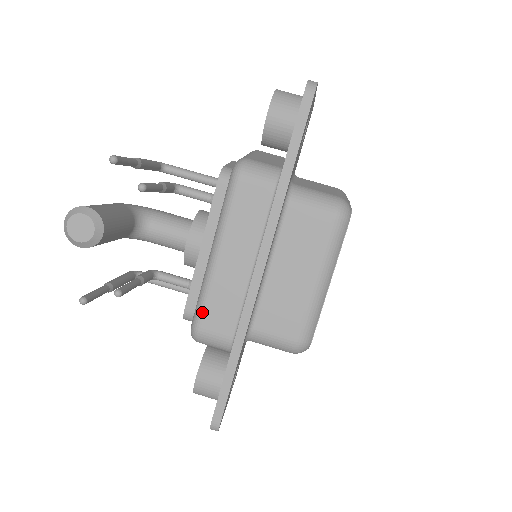
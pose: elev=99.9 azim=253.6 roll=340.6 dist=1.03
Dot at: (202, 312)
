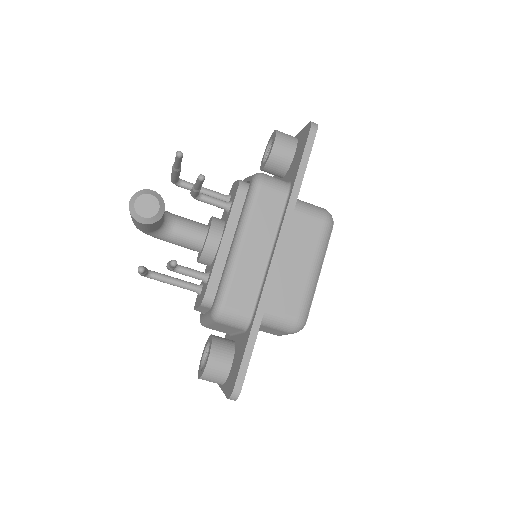
Dot at: (227, 292)
